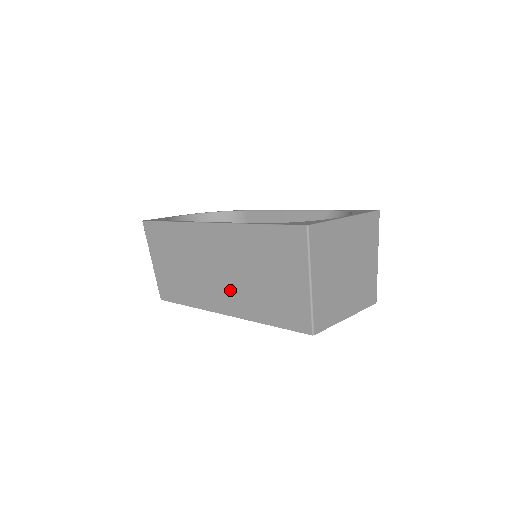
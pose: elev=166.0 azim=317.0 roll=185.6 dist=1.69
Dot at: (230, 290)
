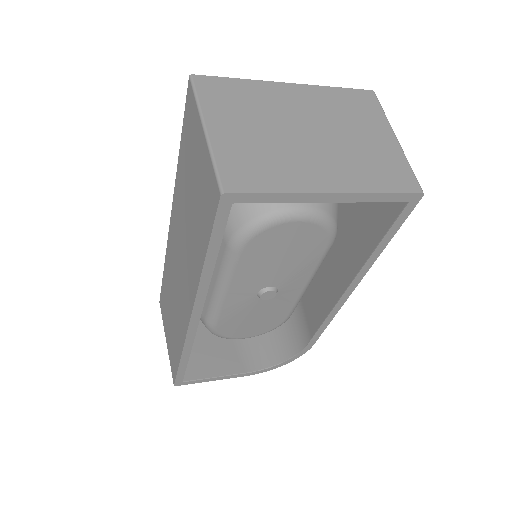
Dot at: (186, 272)
